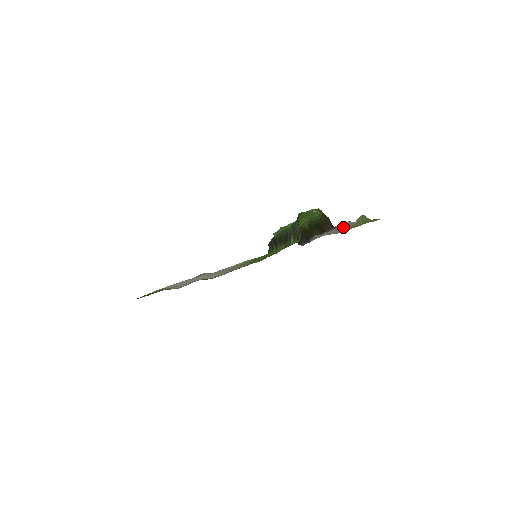
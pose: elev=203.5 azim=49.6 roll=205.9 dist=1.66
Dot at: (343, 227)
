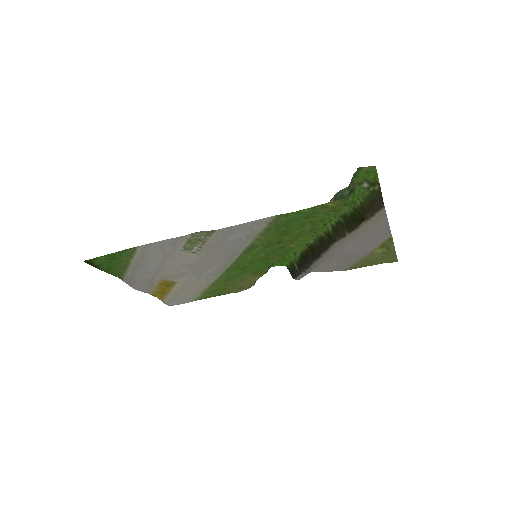
Dot at: (366, 245)
